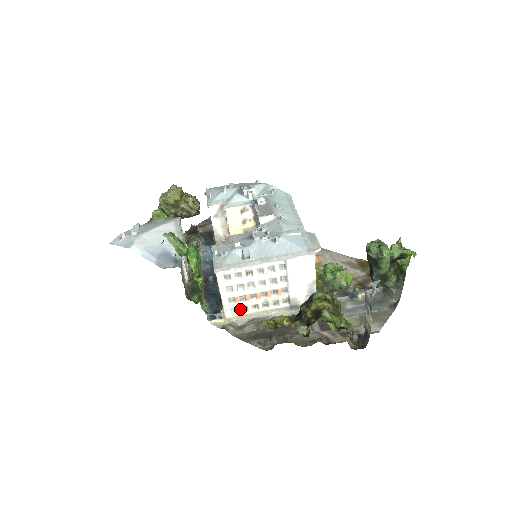
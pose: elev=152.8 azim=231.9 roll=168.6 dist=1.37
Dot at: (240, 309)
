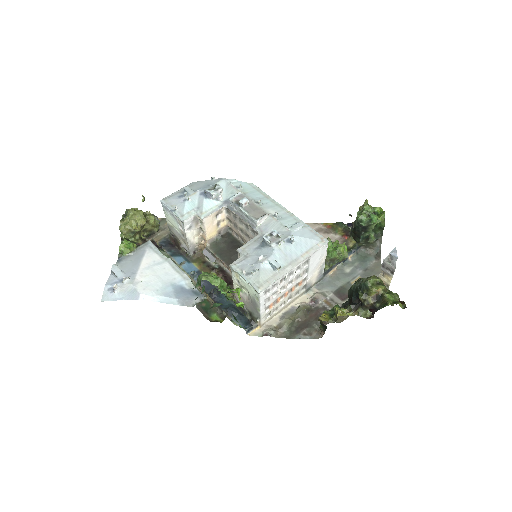
Dot at: (272, 312)
